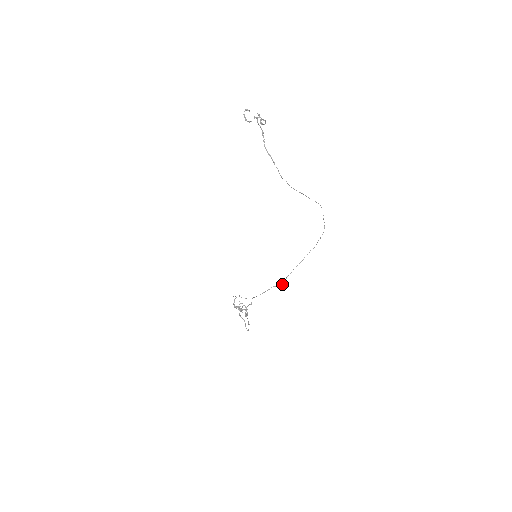
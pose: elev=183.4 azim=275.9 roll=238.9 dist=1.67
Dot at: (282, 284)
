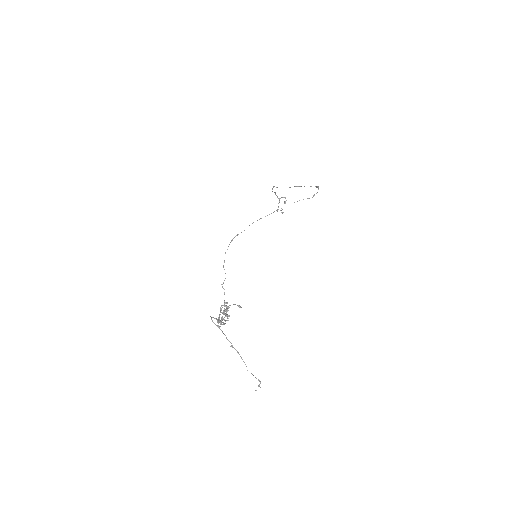
Dot at: occluded
